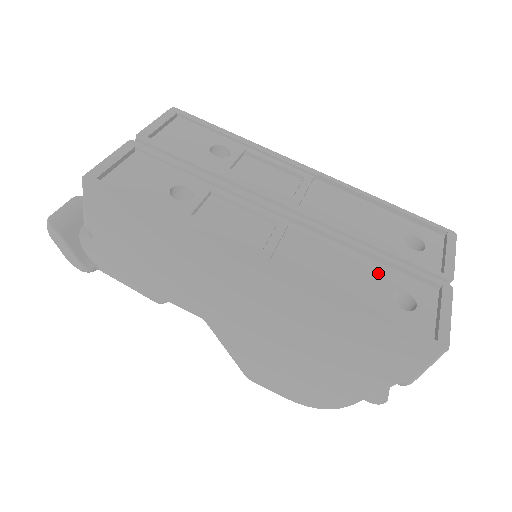
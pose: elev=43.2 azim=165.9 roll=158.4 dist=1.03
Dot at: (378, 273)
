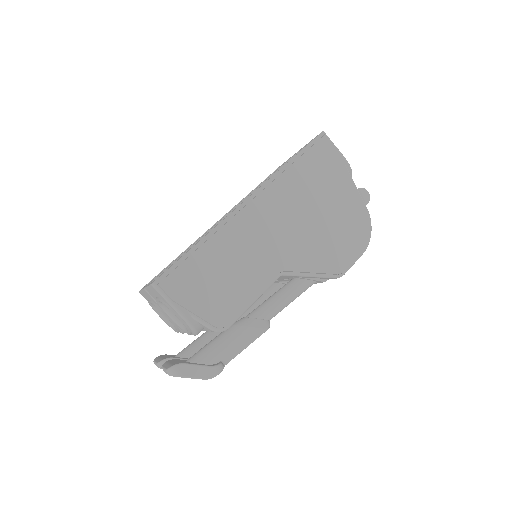
Dot at: occluded
